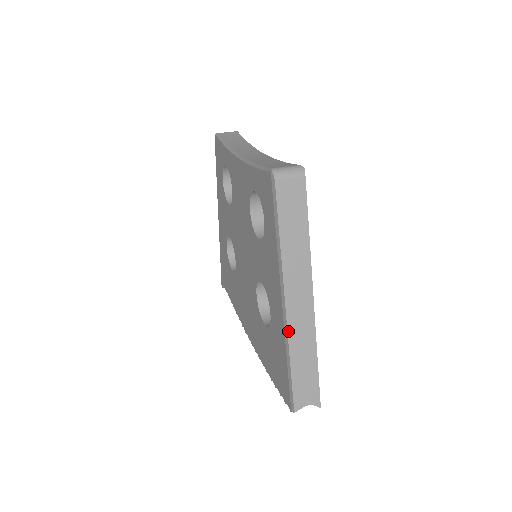
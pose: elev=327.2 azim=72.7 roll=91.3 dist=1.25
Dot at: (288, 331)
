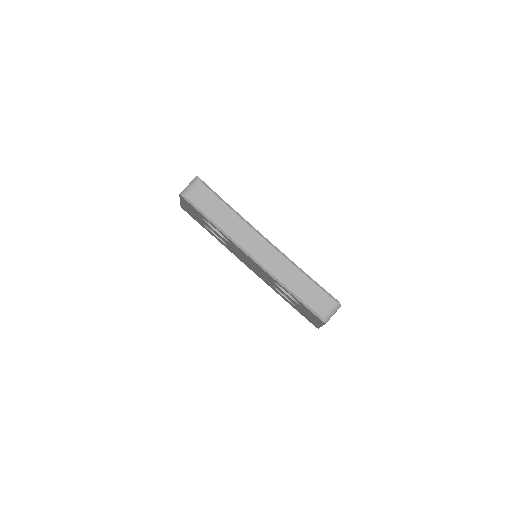
Dot at: occluded
